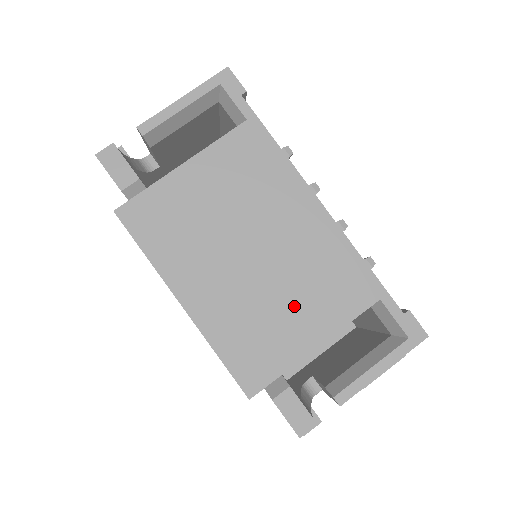
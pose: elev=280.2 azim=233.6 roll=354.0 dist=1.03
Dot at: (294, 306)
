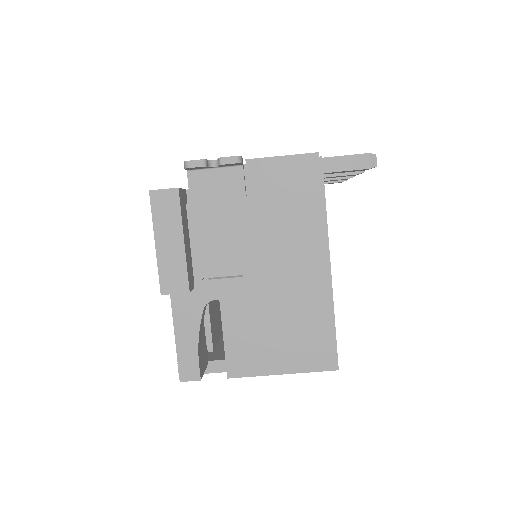
Dot at: occluded
